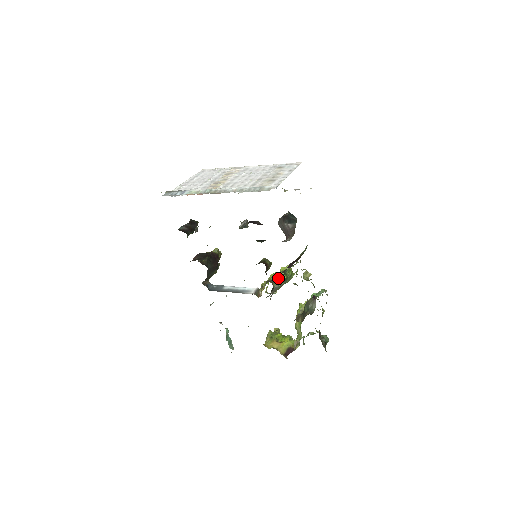
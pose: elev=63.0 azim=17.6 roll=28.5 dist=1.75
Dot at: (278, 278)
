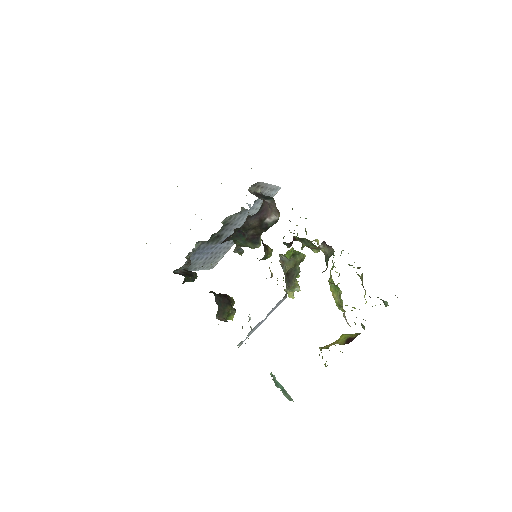
Dot at: occluded
